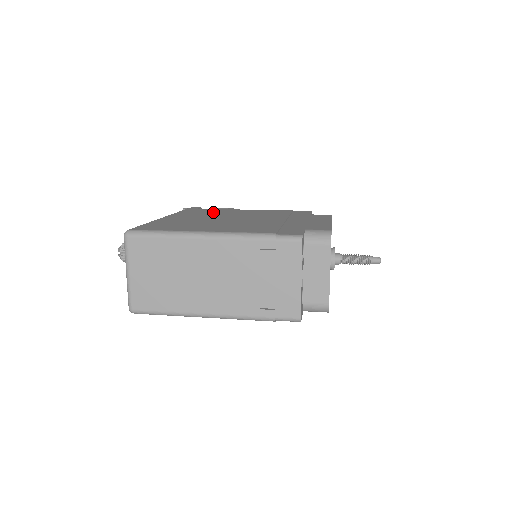
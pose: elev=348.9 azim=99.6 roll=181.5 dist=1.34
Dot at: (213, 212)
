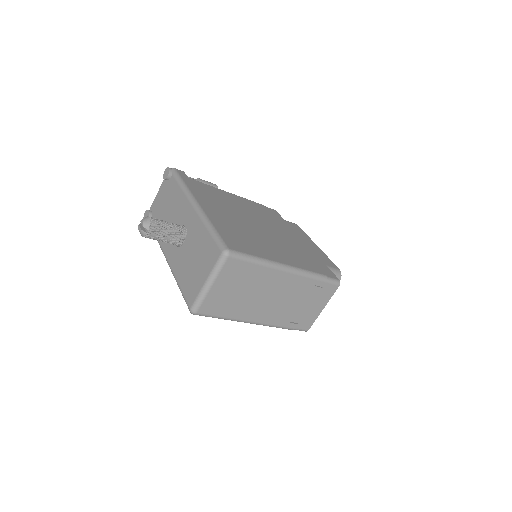
Dot at: (218, 197)
